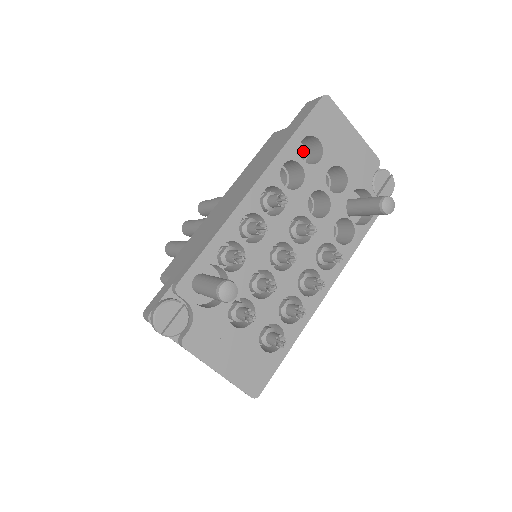
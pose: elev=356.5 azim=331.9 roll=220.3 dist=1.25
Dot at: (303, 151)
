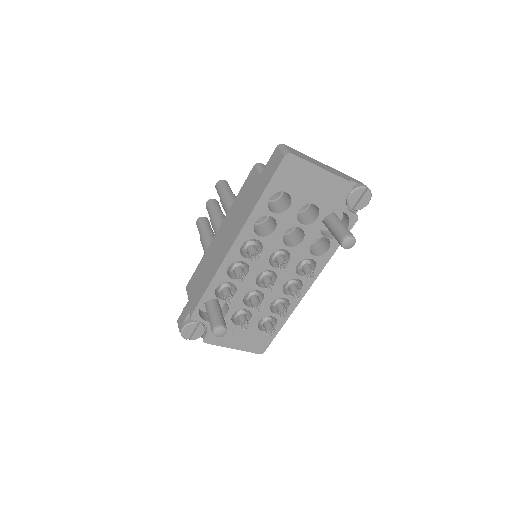
Dot at: occluded
